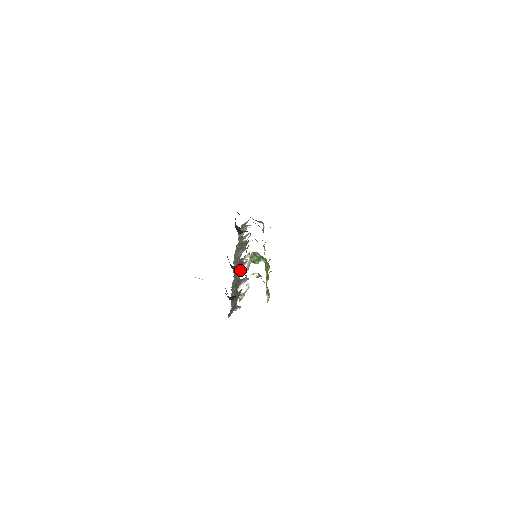
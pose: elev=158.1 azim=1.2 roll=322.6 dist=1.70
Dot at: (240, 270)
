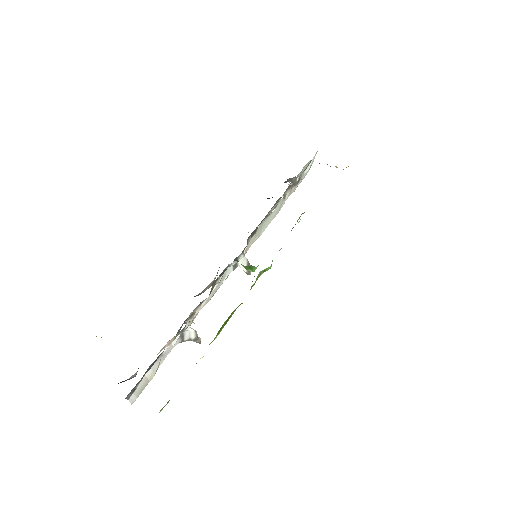
Dot at: (210, 292)
